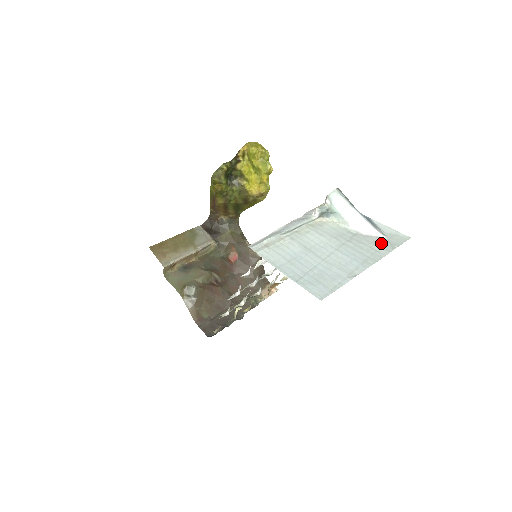
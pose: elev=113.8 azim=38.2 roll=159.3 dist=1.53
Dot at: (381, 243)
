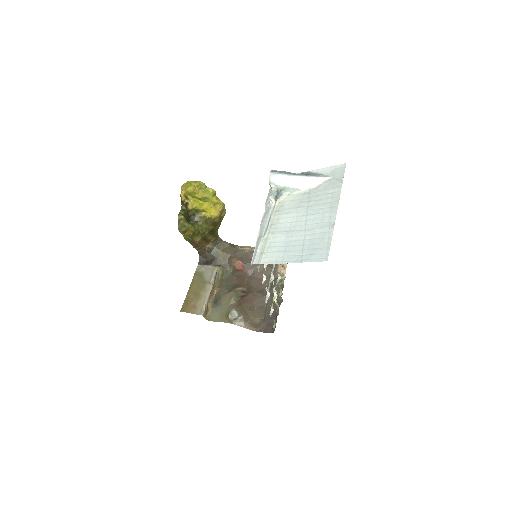
Dot at: (331, 184)
